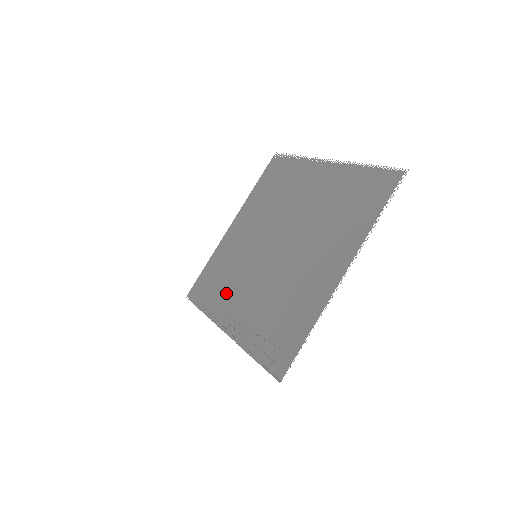
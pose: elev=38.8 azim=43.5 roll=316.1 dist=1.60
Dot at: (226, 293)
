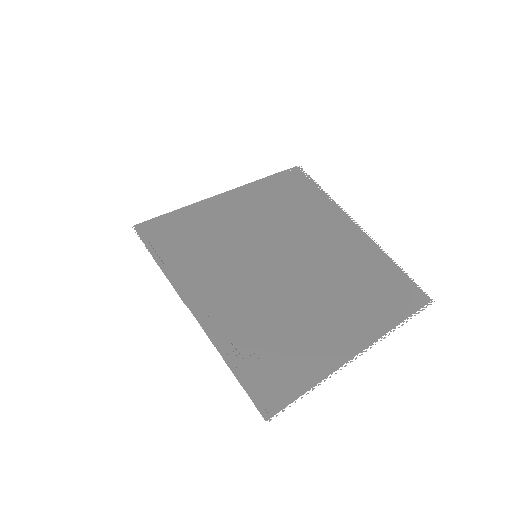
Dot at: (204, 268)
